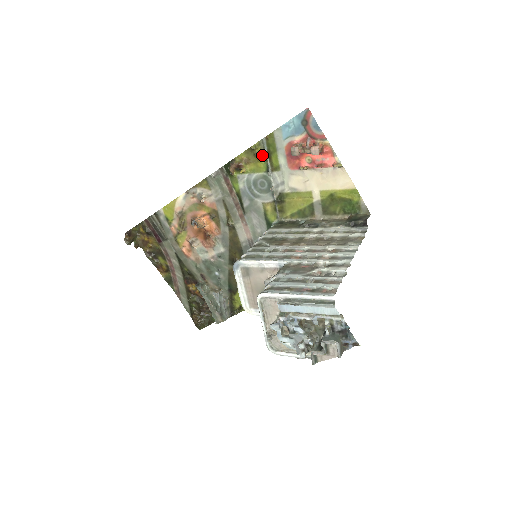
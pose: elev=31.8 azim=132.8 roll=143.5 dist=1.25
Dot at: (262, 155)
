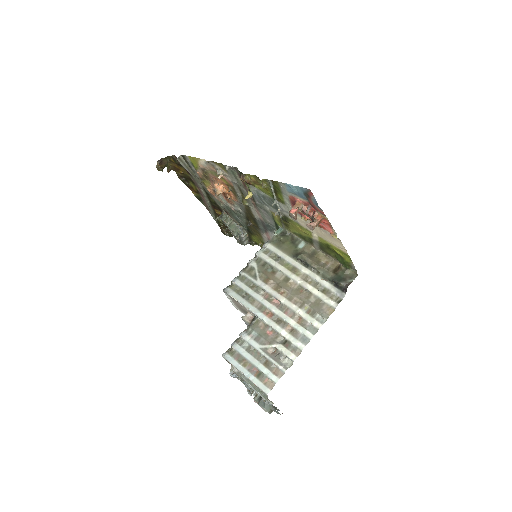
Dot at: (269, 188)
